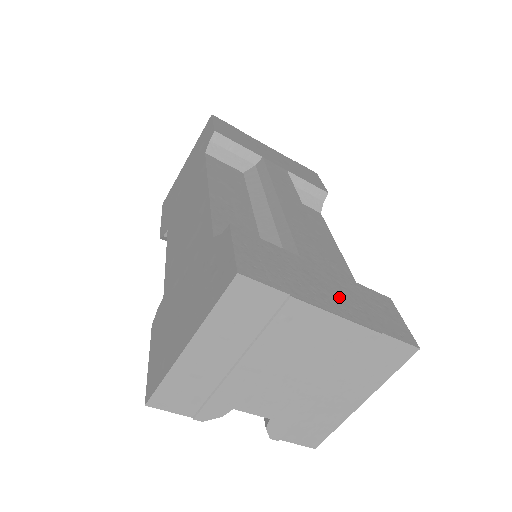
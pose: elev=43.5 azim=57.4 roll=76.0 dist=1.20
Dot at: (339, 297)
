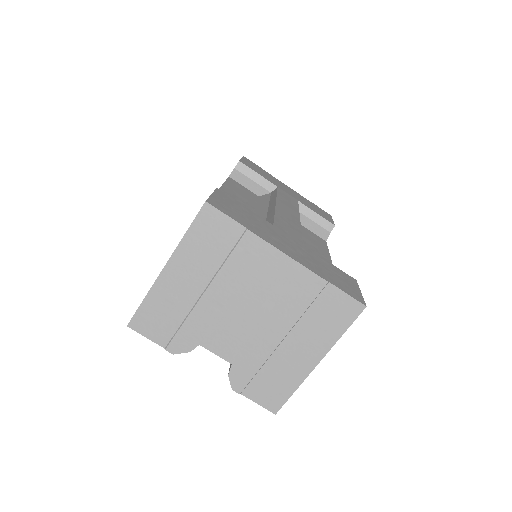
Dot at: (297, 252)
